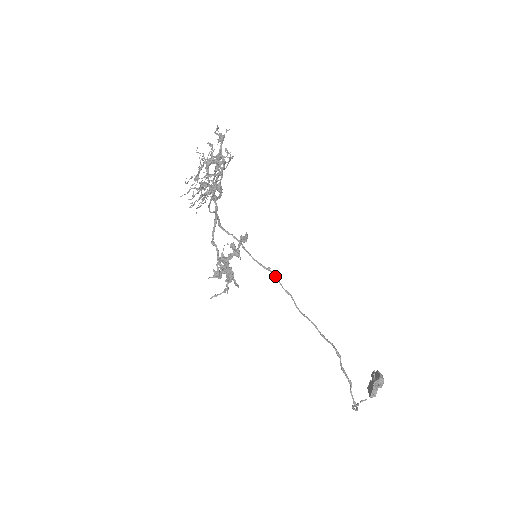
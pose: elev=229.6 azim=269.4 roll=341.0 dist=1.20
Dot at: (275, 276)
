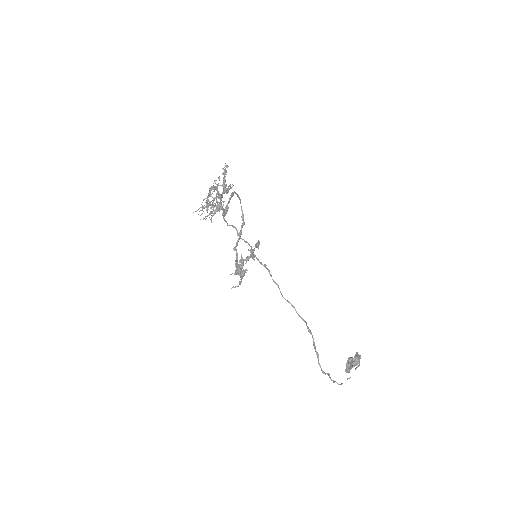
Dot at: (268, 271)
